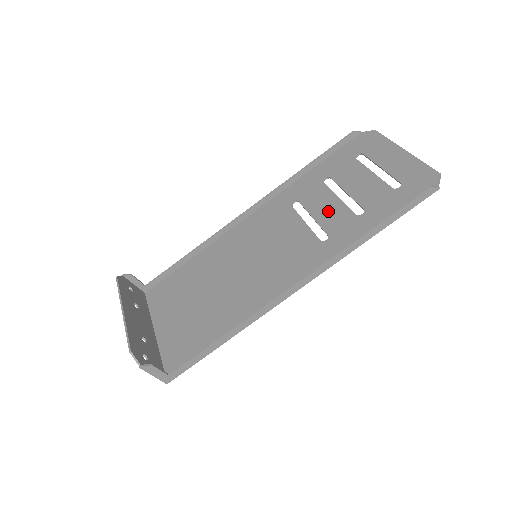
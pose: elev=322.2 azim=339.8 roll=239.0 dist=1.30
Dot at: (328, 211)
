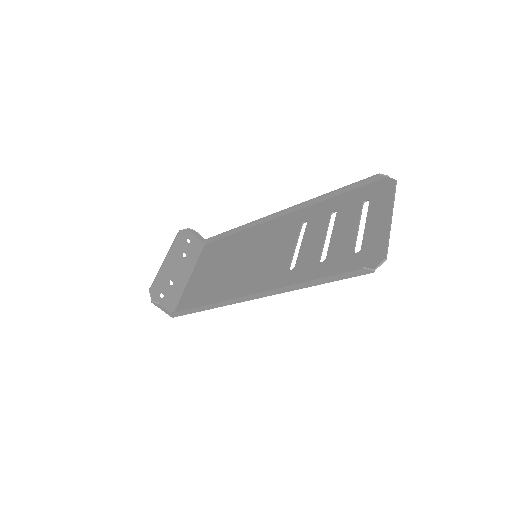
Dot at: (311, 245)
